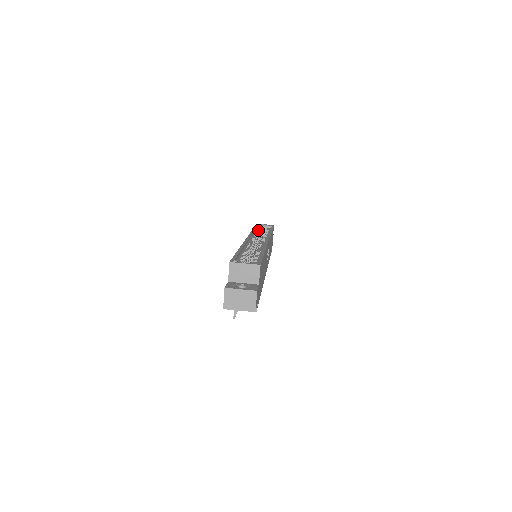
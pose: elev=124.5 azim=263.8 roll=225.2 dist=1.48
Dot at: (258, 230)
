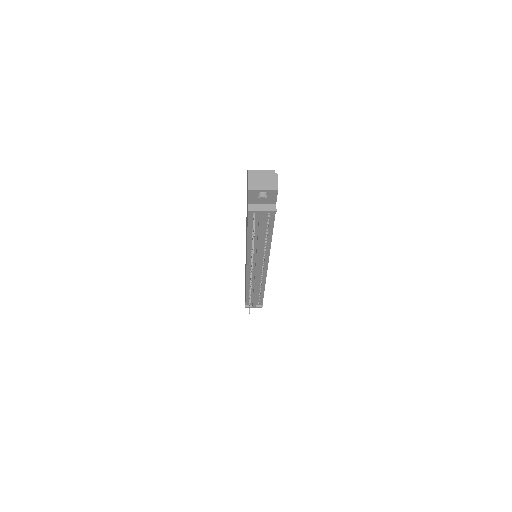
Dot at: occluded
